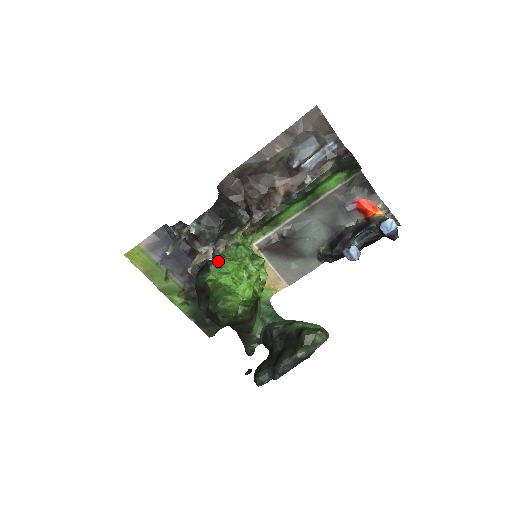
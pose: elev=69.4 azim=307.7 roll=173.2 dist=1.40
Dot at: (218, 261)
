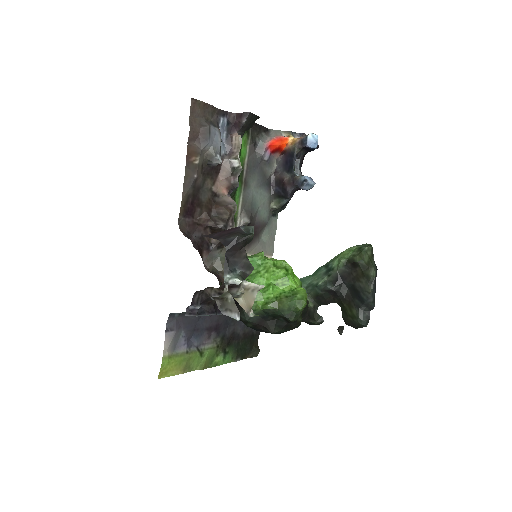
Dot at: occluded
